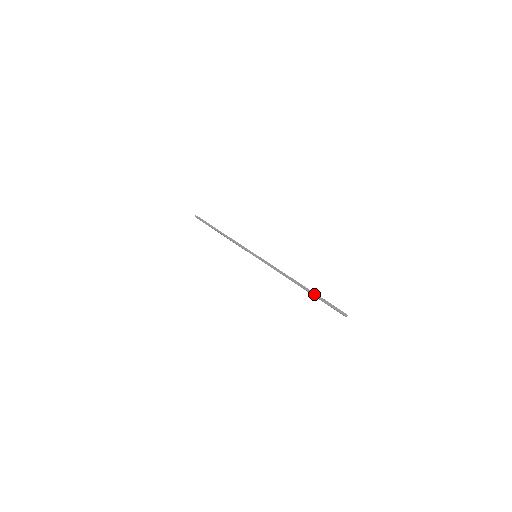
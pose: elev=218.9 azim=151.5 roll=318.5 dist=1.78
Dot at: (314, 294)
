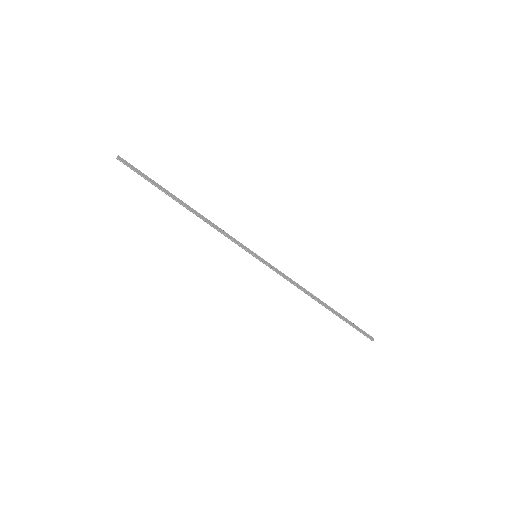
Dot at: (341, 315)
